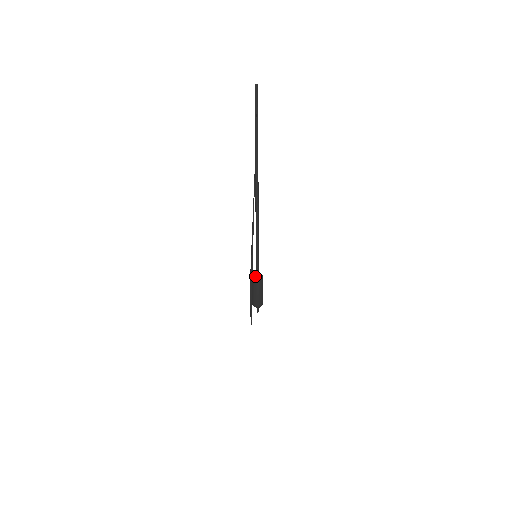
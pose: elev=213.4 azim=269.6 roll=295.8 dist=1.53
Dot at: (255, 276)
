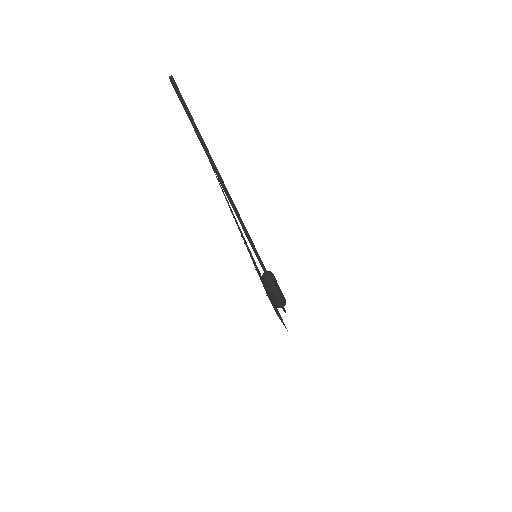
Dot at: (265, 277)
